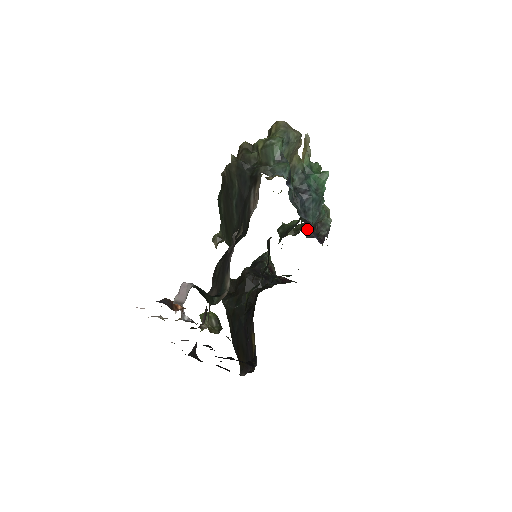
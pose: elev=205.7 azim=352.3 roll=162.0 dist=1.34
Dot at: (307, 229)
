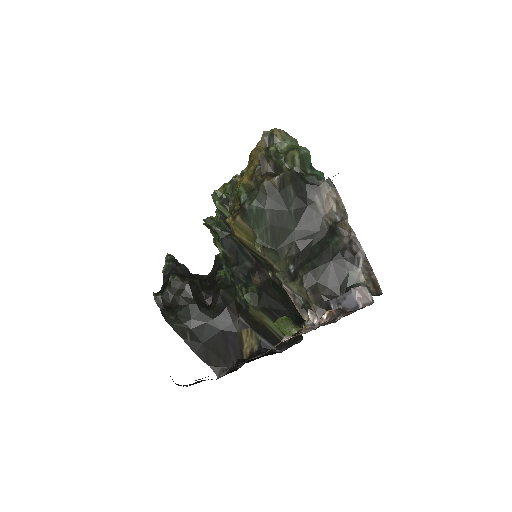
Dot at: occluded
